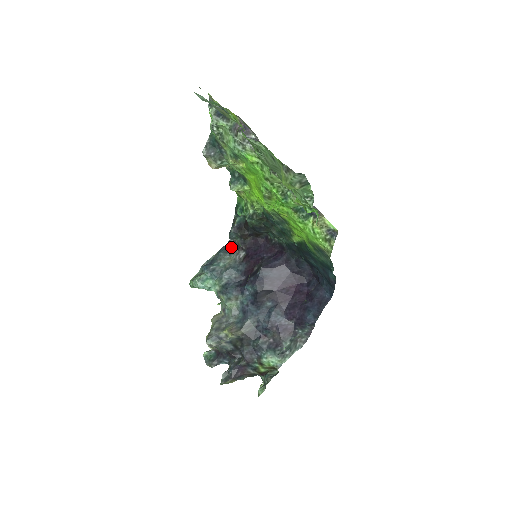
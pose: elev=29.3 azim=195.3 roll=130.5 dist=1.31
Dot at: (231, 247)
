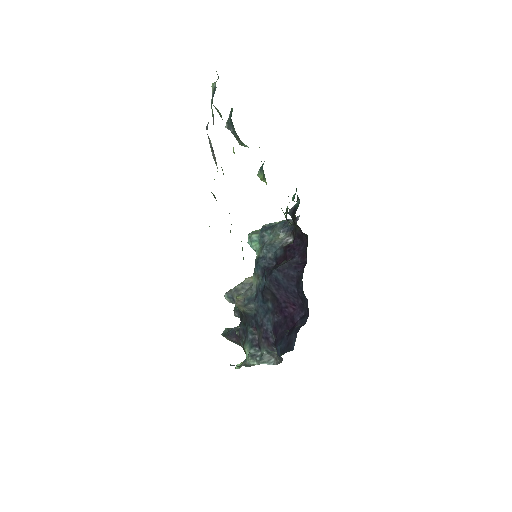
Dot at: (289, 225)
